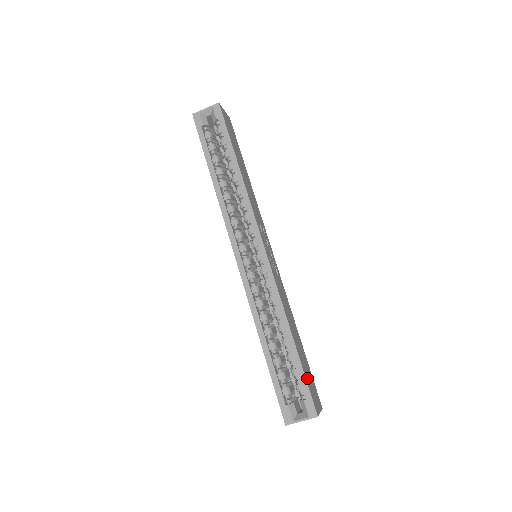
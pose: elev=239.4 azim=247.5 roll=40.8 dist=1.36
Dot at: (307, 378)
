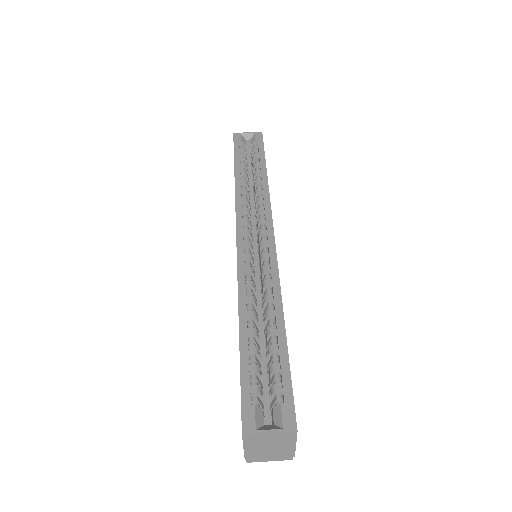
Dot at: occluded
